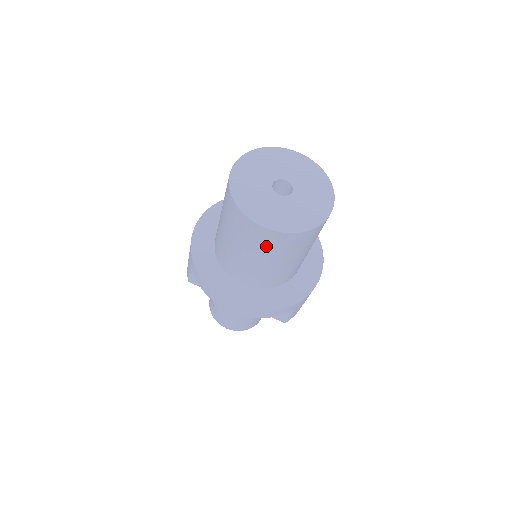
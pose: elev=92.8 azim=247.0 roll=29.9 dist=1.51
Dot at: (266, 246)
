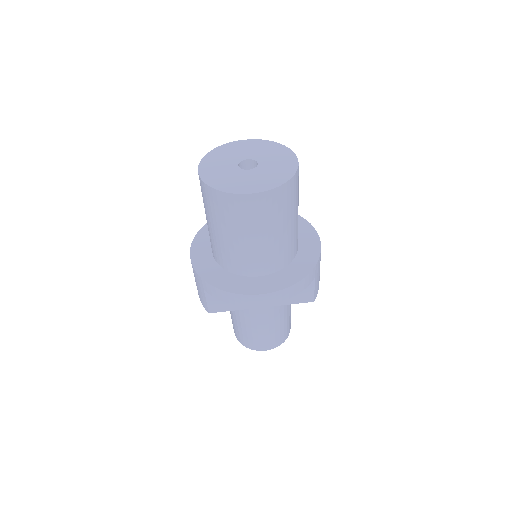
Dot at: (261, 215)
